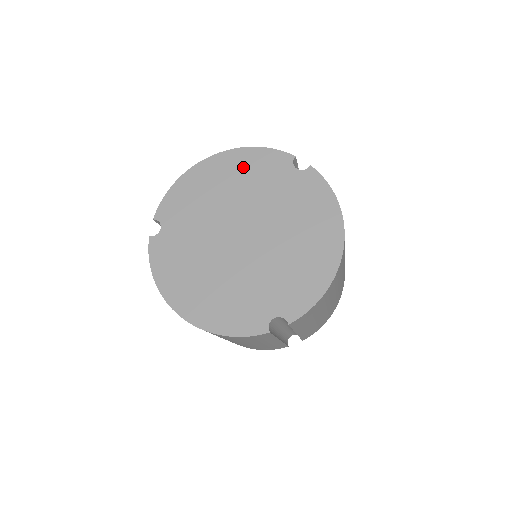
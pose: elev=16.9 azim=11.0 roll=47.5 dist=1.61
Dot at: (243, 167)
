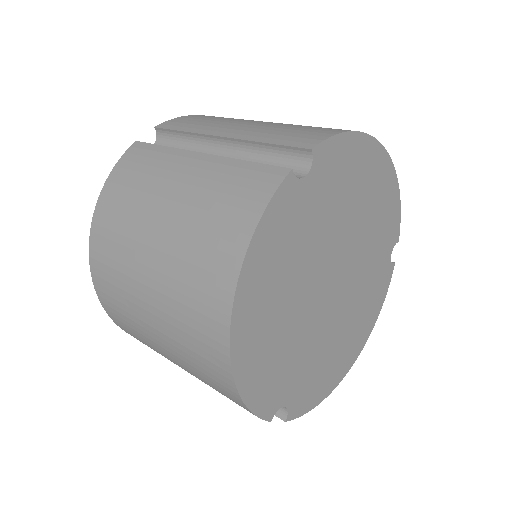
Dot at: (384, 202)
